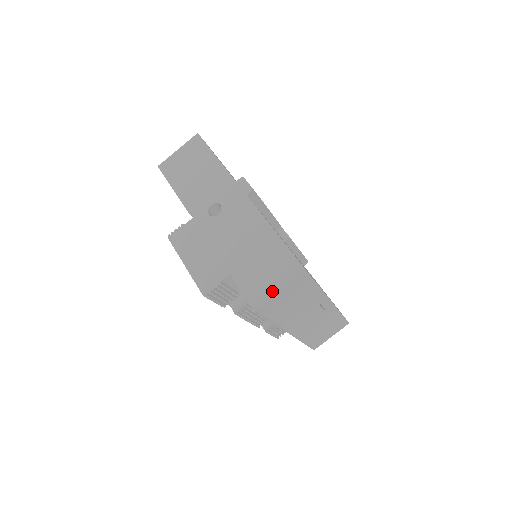
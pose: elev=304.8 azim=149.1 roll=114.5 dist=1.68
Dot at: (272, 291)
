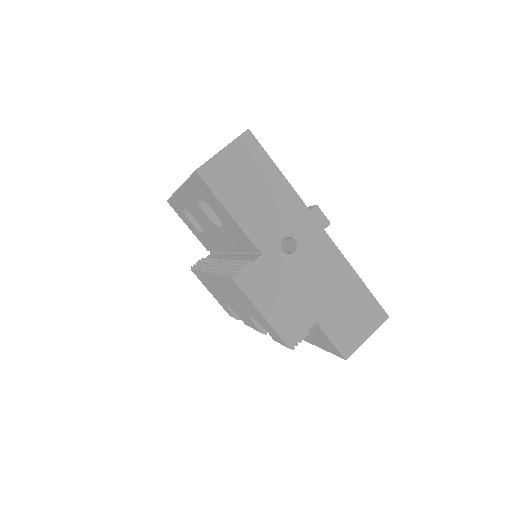
Dot at: (361, 339)
